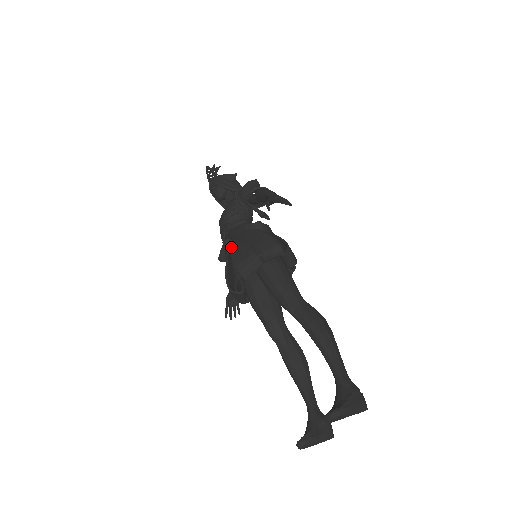
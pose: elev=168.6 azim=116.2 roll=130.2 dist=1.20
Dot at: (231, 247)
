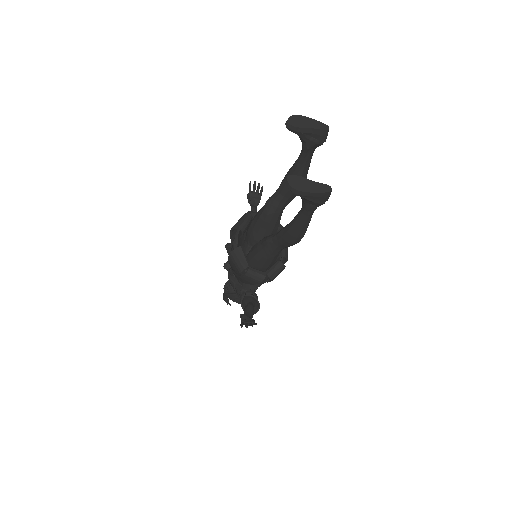
Dot at: occluded
